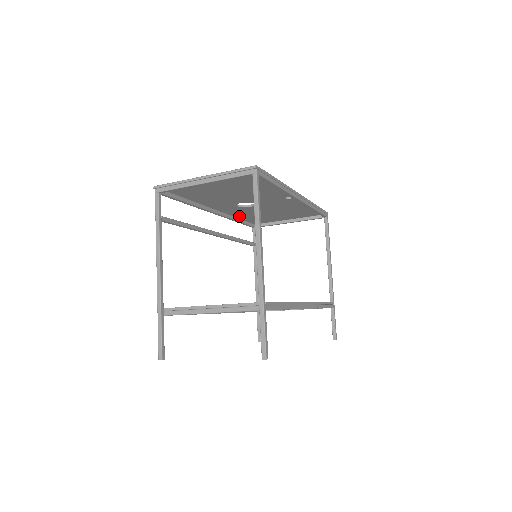
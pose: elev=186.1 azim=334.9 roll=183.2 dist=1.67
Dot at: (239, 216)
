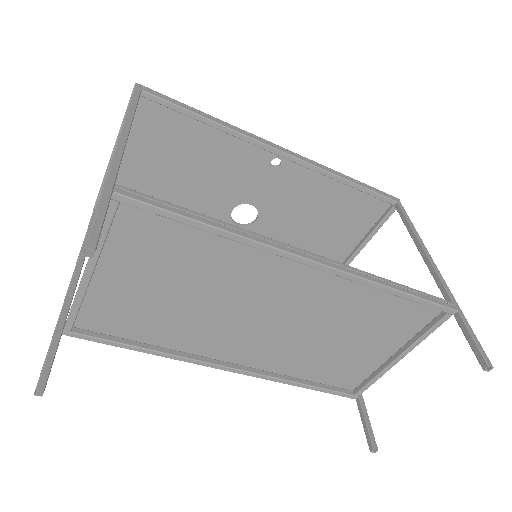
Dot at: occluded
